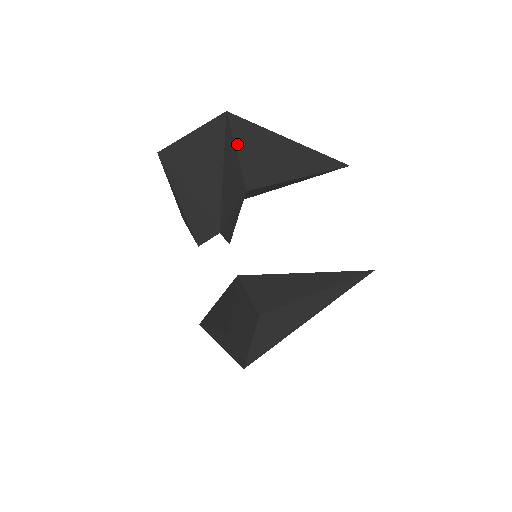
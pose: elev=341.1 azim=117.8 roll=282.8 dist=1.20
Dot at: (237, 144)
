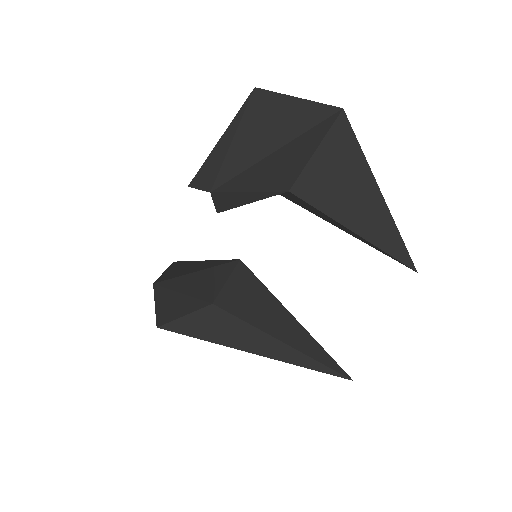
Dot at: (323, 145)
